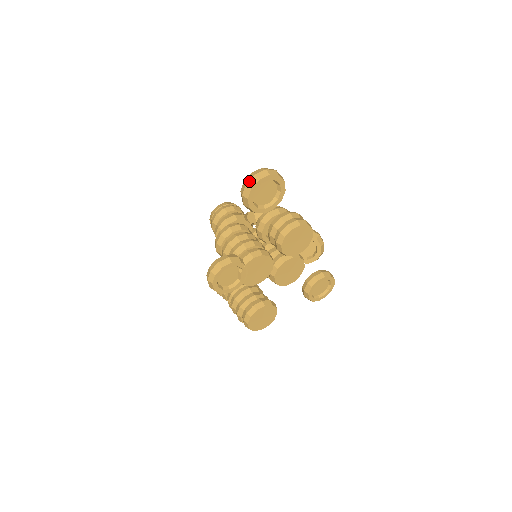
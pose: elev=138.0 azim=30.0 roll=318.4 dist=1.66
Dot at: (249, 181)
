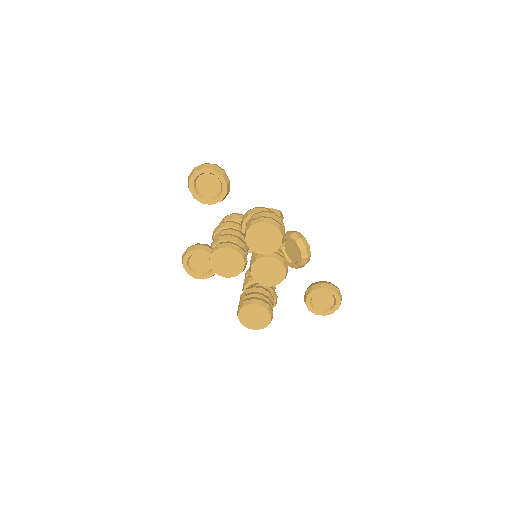
Dot at: (190, 174)
